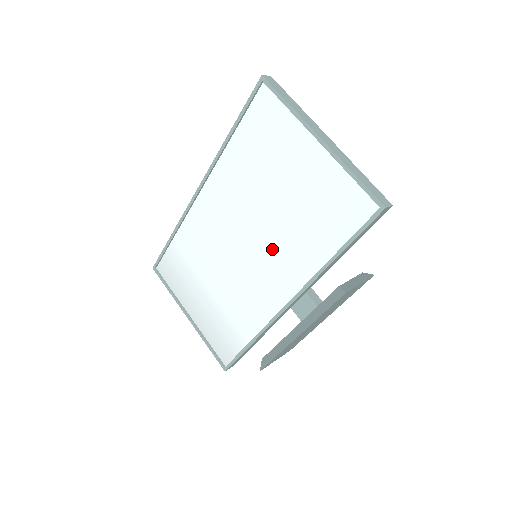
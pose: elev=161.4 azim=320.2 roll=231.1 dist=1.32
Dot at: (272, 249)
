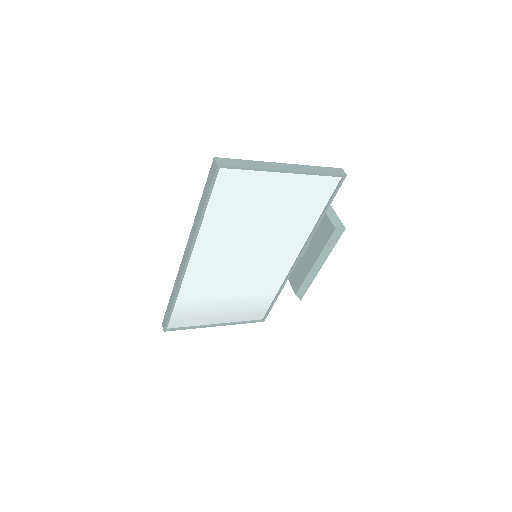
Dot at: (272, 245)
